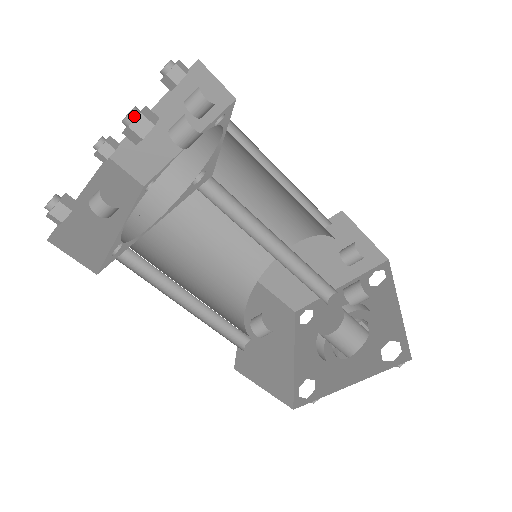
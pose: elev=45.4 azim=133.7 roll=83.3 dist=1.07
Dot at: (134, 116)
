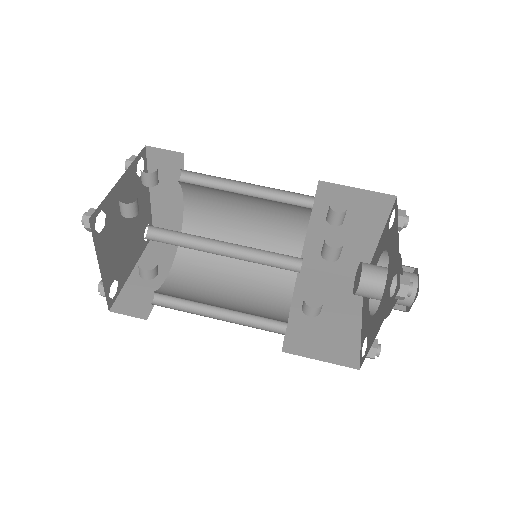
Dot at: (85, 219)
